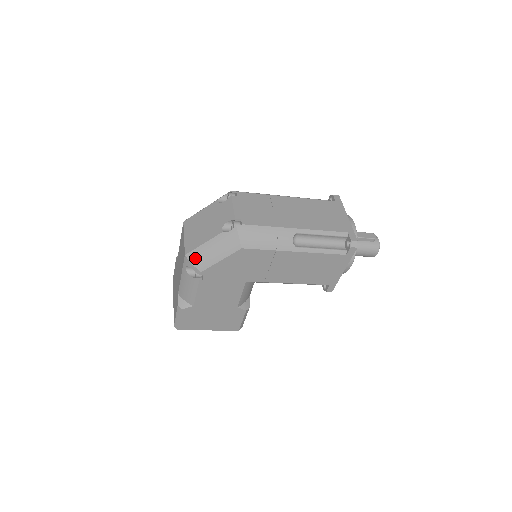
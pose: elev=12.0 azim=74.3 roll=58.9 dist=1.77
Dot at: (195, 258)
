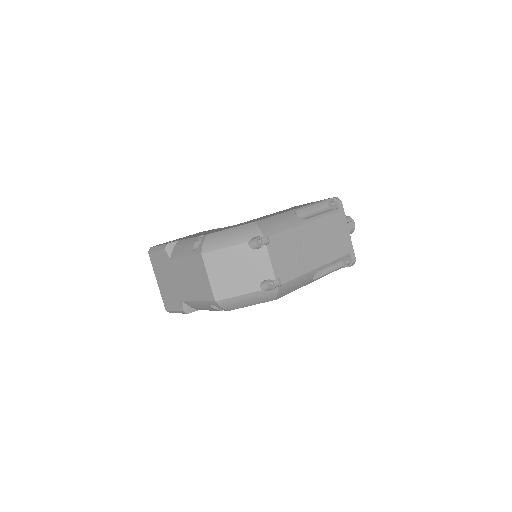
Dot at: (226, 304)
